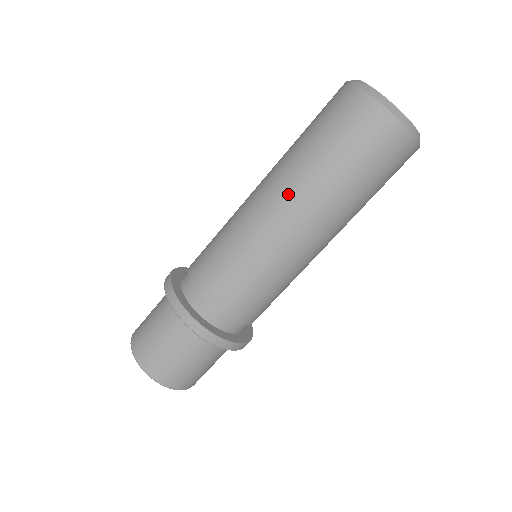
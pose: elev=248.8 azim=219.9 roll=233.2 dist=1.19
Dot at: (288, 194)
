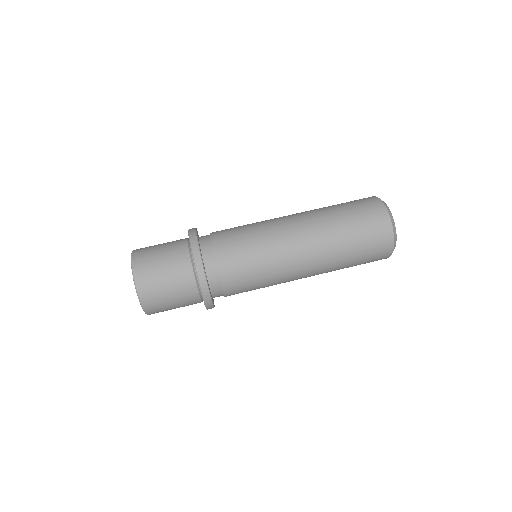
Dot at: (313, 236)
